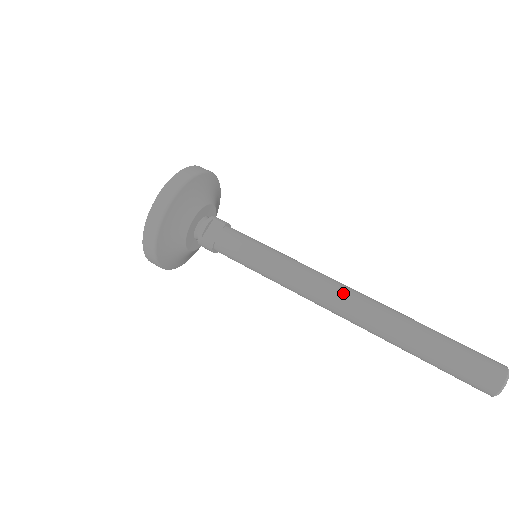
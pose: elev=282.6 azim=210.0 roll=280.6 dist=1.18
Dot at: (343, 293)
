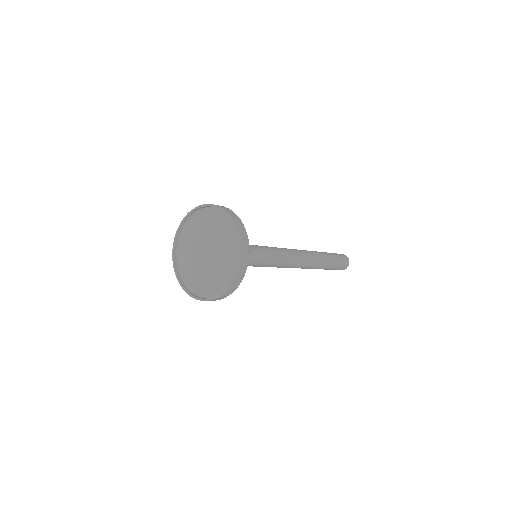
Dot at: (301, 252)
